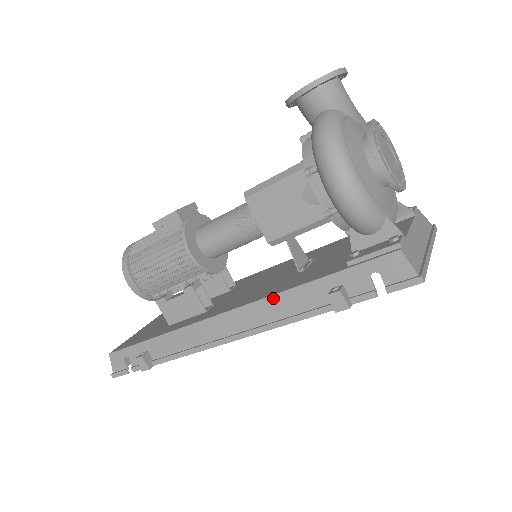
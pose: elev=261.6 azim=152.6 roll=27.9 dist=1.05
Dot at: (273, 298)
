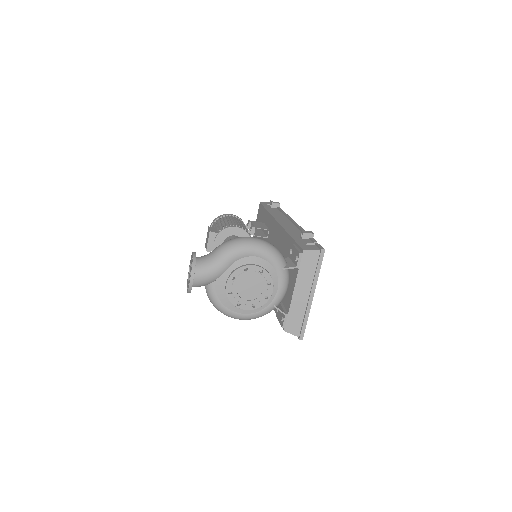
Dot at: occluded
